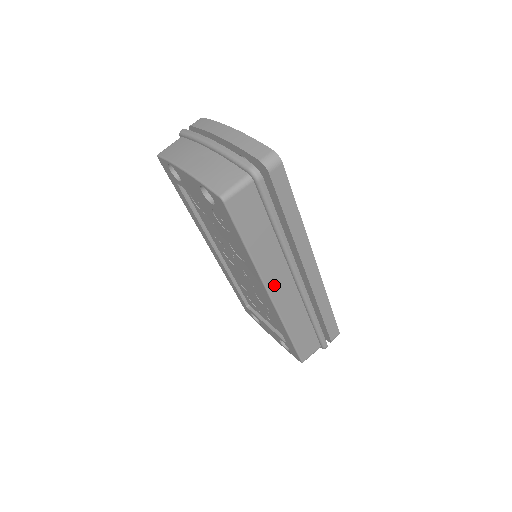
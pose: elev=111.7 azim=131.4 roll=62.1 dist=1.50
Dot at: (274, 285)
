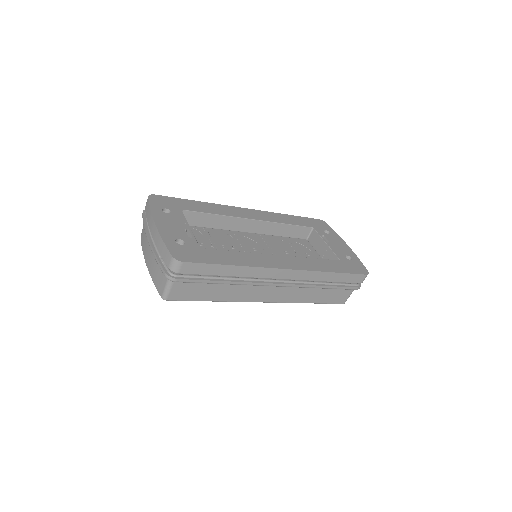
Dot at: (259, 297)
